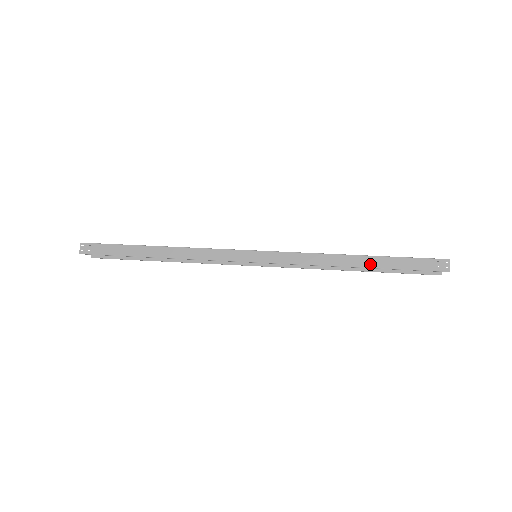
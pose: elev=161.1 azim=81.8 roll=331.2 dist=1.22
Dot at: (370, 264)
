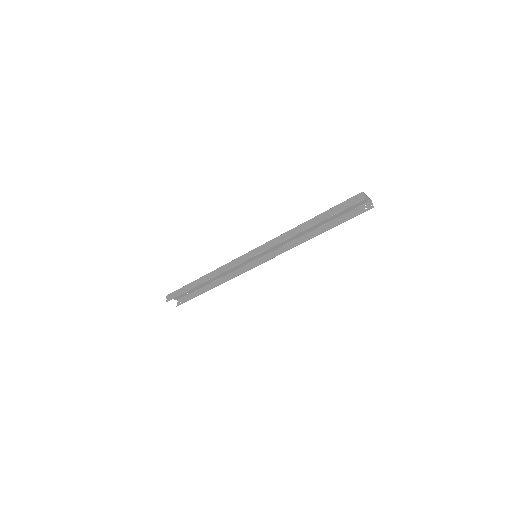
Dot at: (316, 222)
